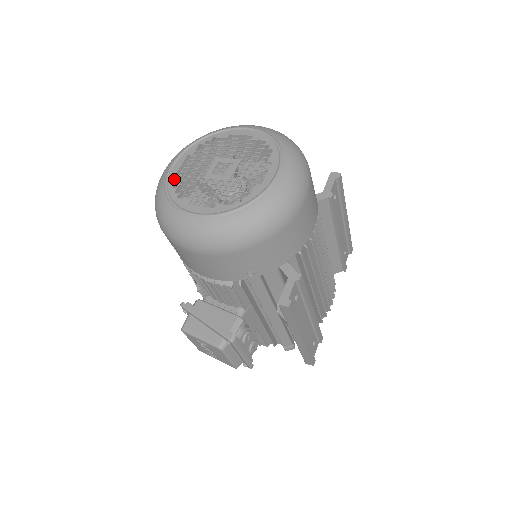
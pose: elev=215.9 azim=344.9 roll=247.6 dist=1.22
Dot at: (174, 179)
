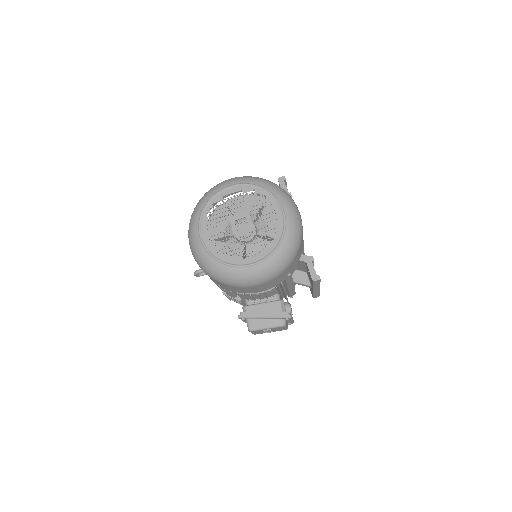
Dot at: (213, 248)
